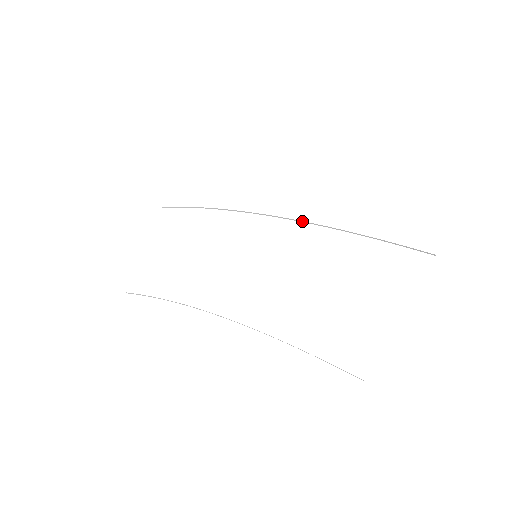
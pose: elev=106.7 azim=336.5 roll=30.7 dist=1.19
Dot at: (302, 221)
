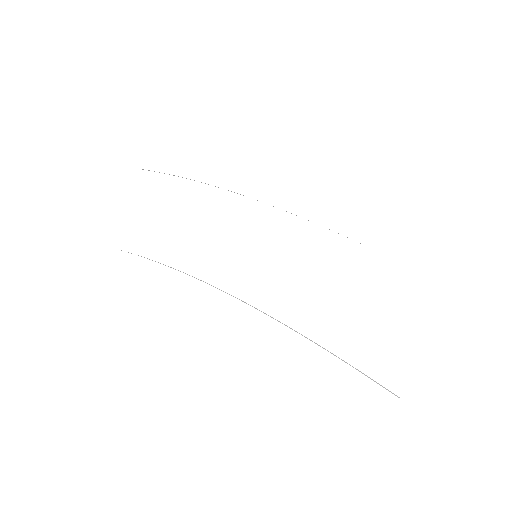
Dot at: (308, 220)
